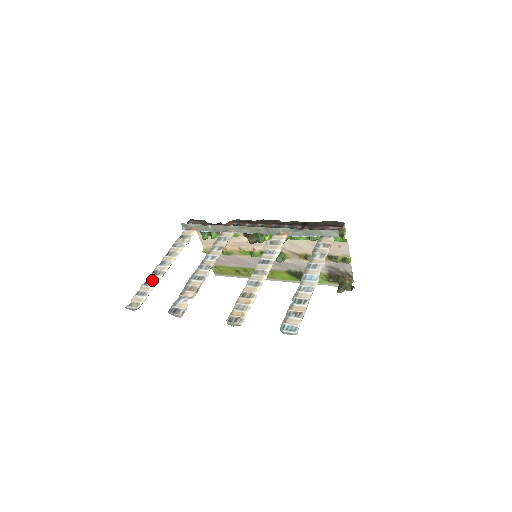
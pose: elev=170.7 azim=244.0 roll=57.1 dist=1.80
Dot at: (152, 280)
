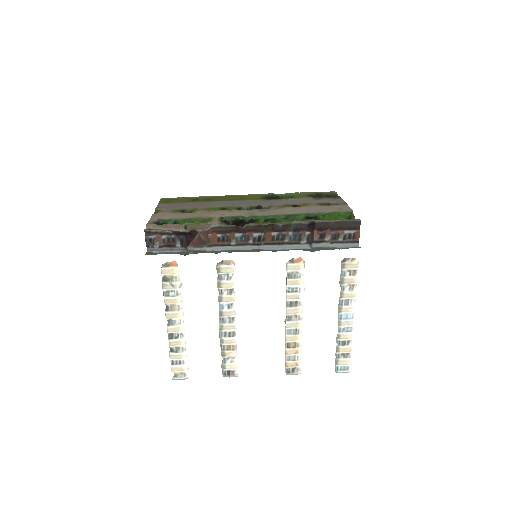
Dot at: (177, 346)
